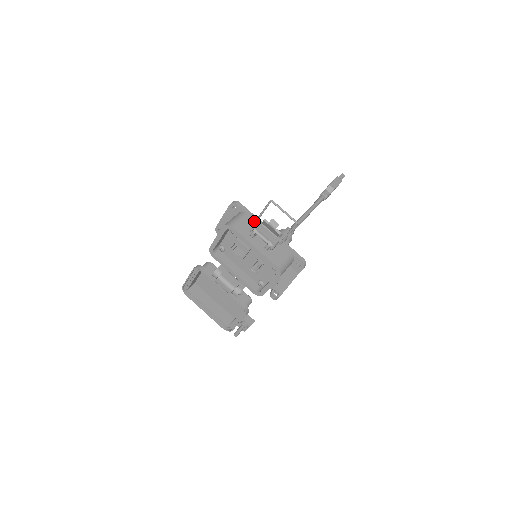
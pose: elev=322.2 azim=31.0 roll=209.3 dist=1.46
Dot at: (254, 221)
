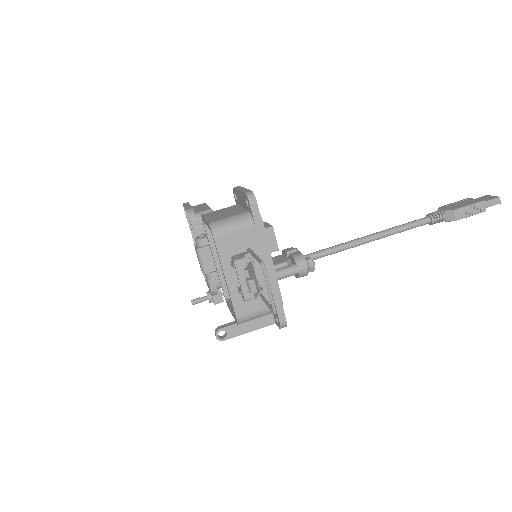
Dot at: (256, 240)
